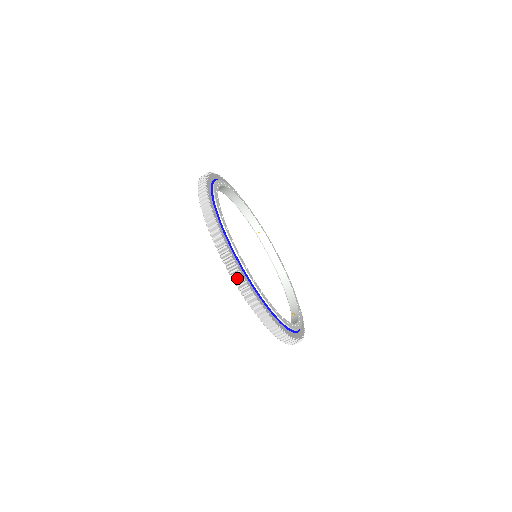
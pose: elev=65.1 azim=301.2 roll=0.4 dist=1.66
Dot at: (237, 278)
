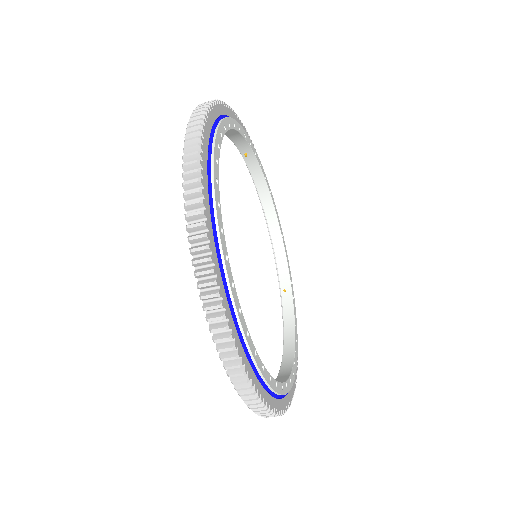
Dot at: occluded
